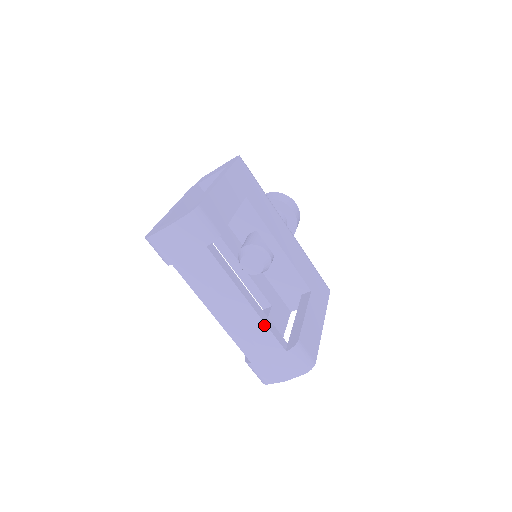
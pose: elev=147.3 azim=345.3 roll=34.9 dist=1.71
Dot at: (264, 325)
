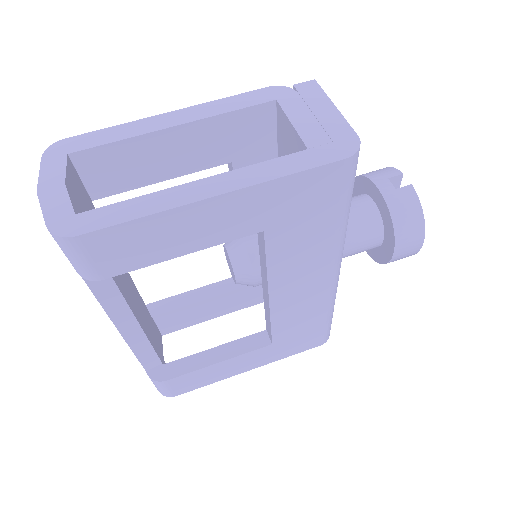
Dot at: (131, 348)
